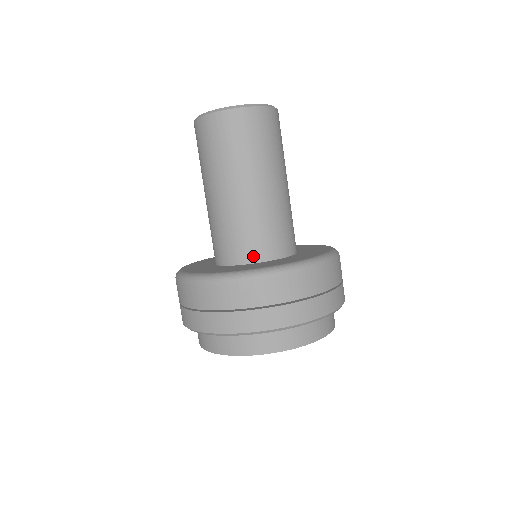
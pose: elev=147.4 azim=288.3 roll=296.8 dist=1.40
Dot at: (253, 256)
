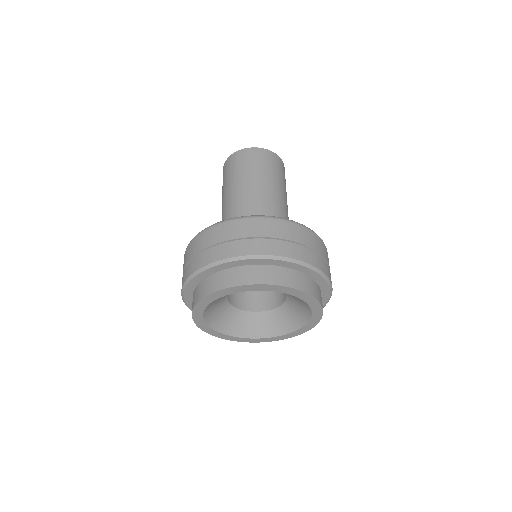
Dot at: occluded
